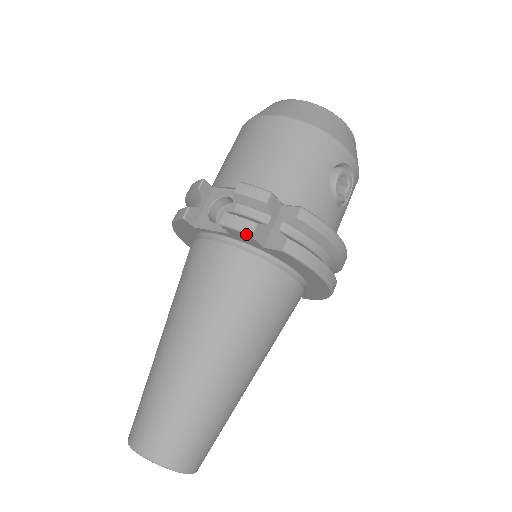
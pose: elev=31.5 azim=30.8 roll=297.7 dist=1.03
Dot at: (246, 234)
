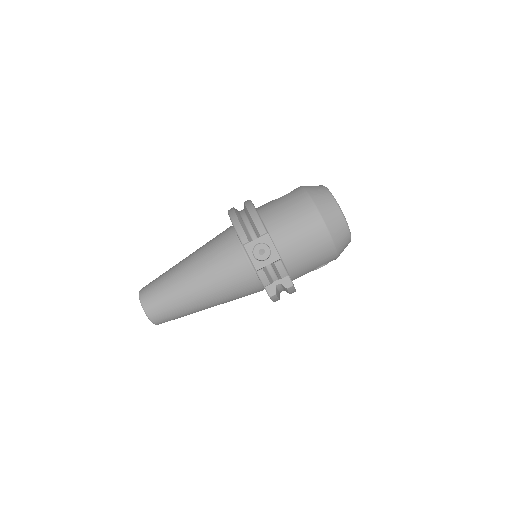
Dot at: occluded
